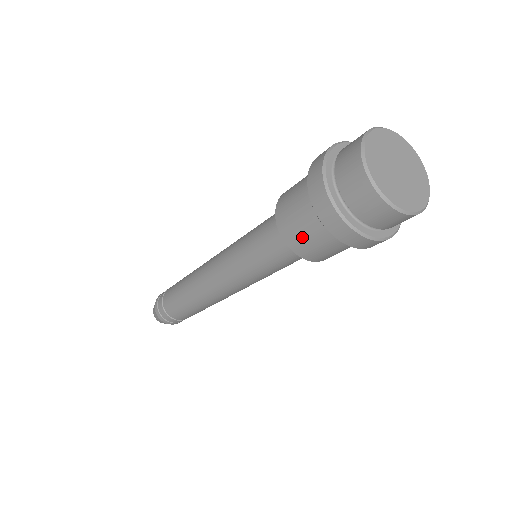
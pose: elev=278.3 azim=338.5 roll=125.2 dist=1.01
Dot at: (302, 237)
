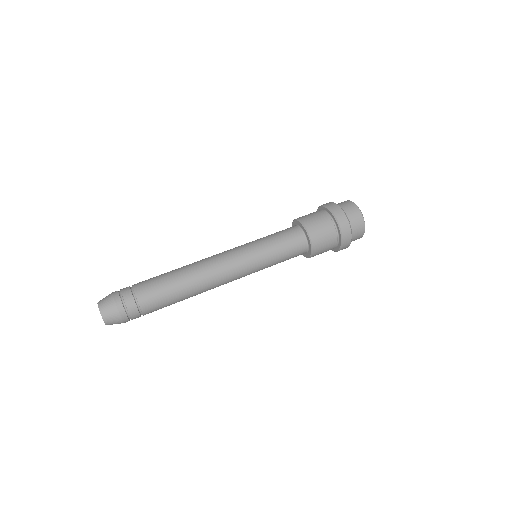
Dot at: (319, 228)
